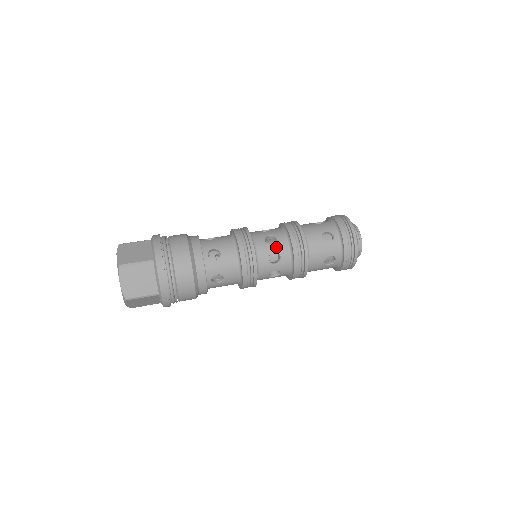
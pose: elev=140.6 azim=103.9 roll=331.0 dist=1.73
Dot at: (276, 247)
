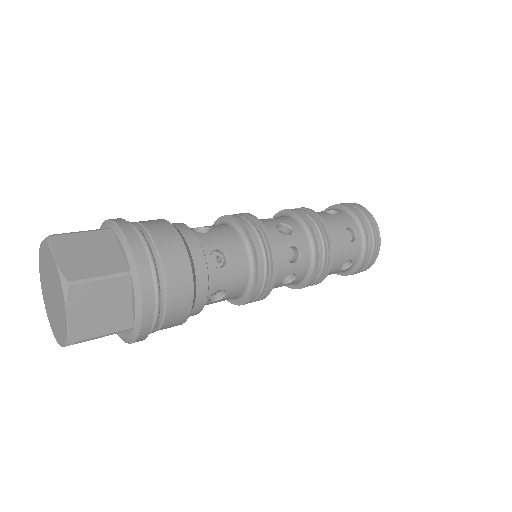
Dot at: (279, 220)
